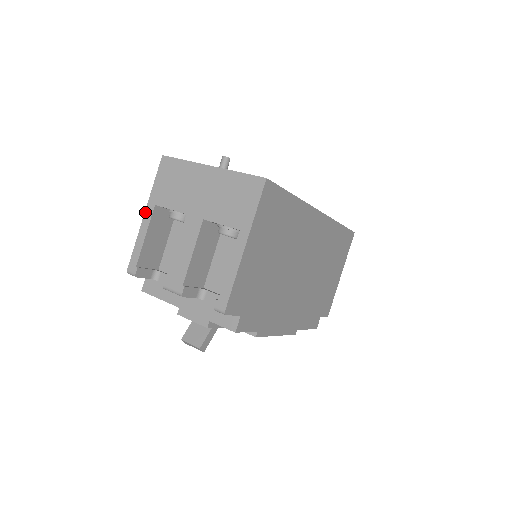
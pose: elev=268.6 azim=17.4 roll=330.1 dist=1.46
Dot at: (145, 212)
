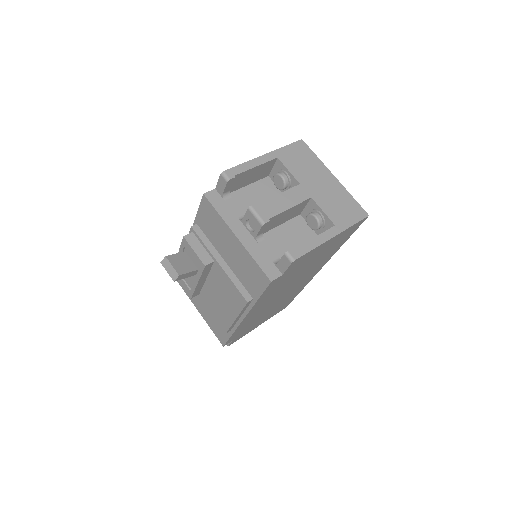
Dot at: (266, 154)
